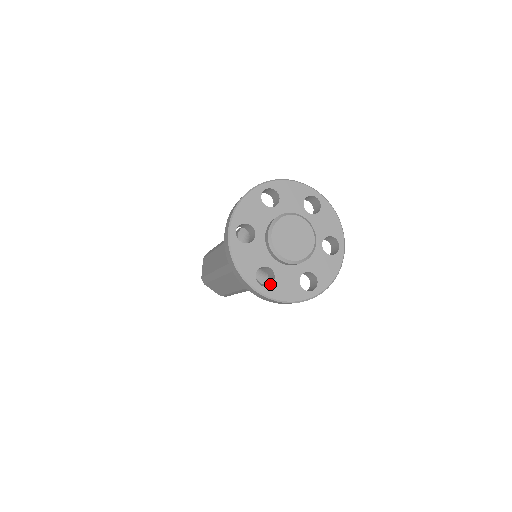
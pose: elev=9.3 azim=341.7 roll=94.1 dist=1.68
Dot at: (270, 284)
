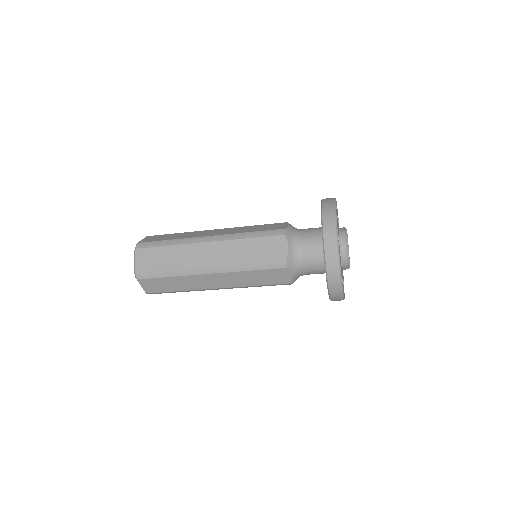
Dot at: occluded
